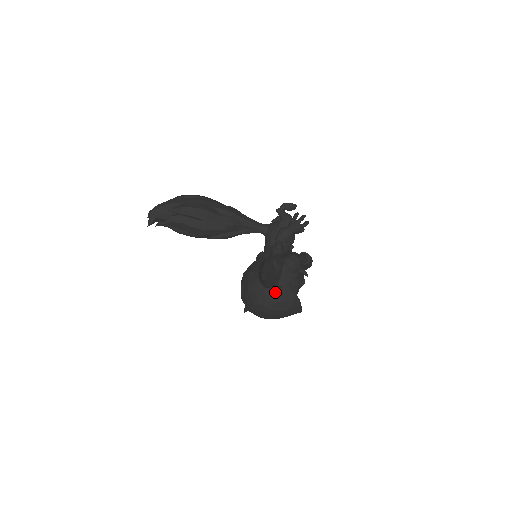
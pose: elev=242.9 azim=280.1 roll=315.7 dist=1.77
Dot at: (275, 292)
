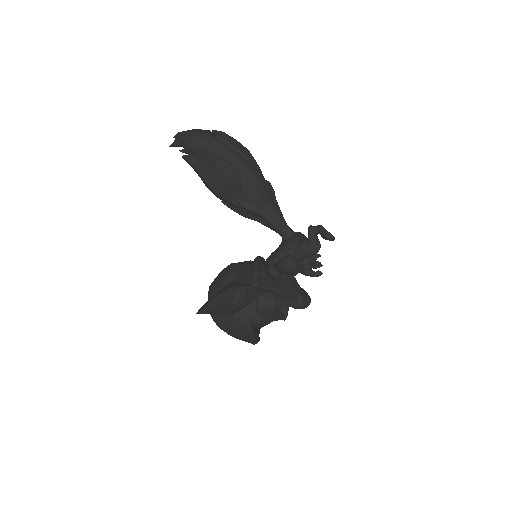
Dot at: (229, 317)
